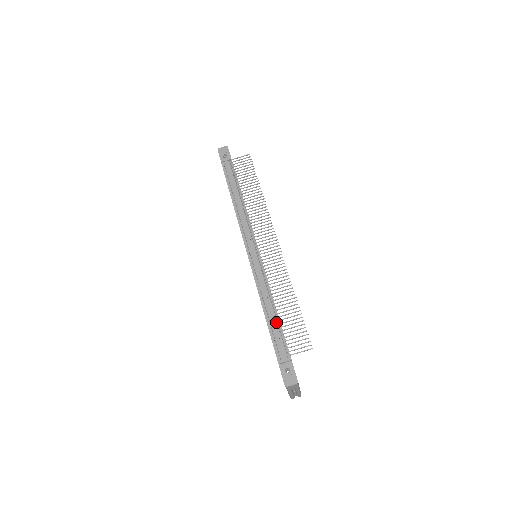
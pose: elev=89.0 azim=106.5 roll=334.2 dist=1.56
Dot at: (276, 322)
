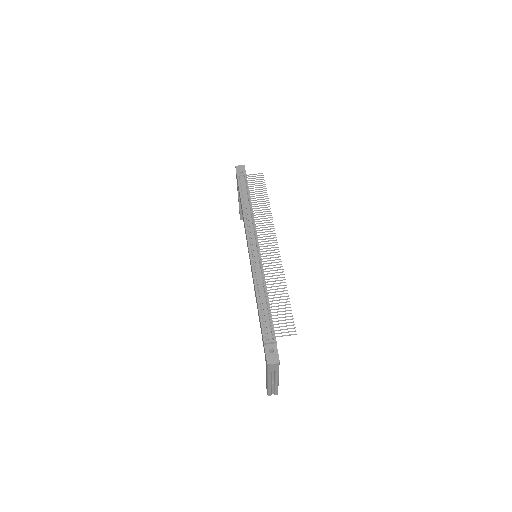
Dot at: (267, 309)
